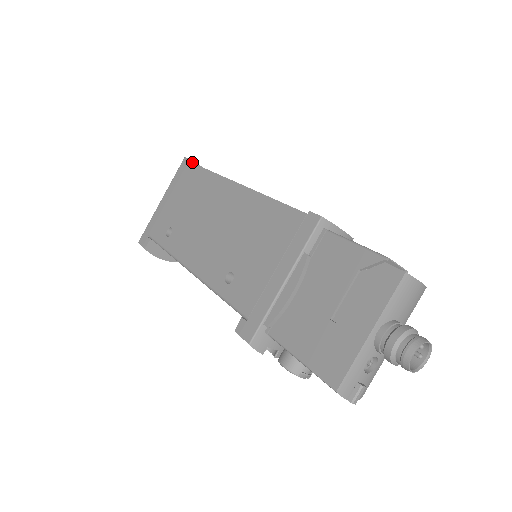
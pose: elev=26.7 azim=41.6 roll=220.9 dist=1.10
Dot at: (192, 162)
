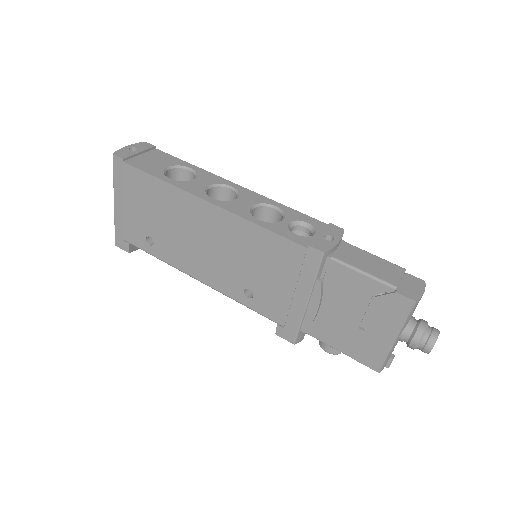
Dot at: (126, 159)
